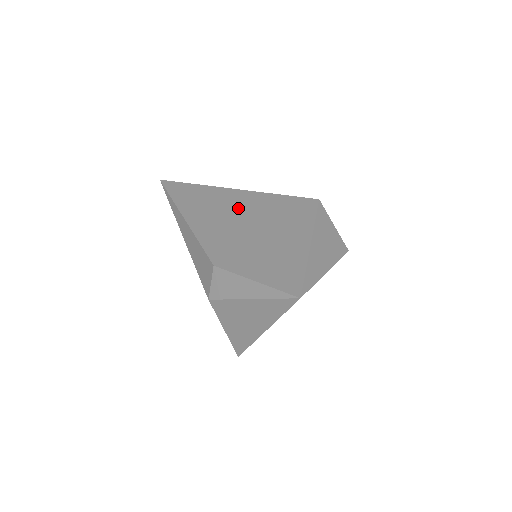
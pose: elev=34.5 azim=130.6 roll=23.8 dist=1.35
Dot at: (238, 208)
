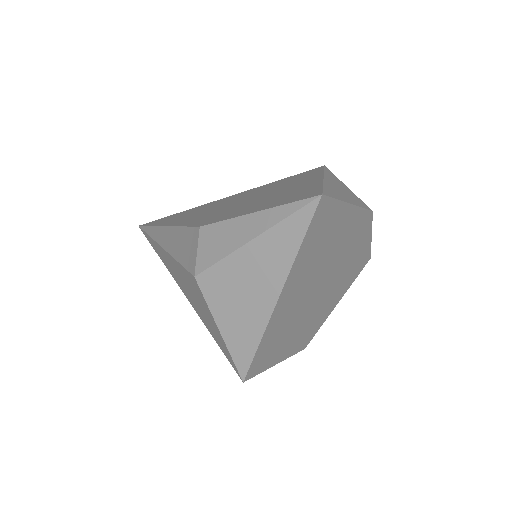
Dot at: (229, 200)
